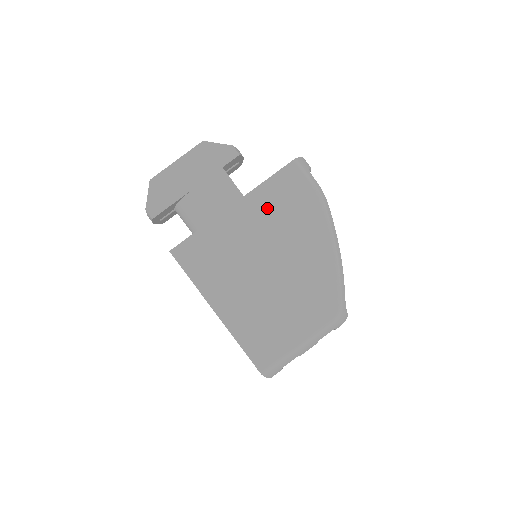
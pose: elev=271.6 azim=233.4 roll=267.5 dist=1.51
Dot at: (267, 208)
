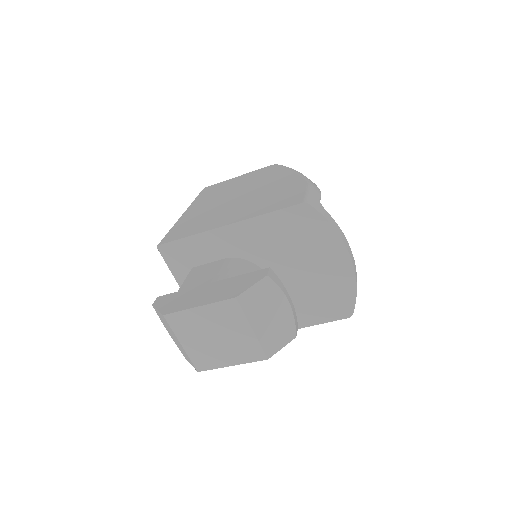
Dot at: occluded
